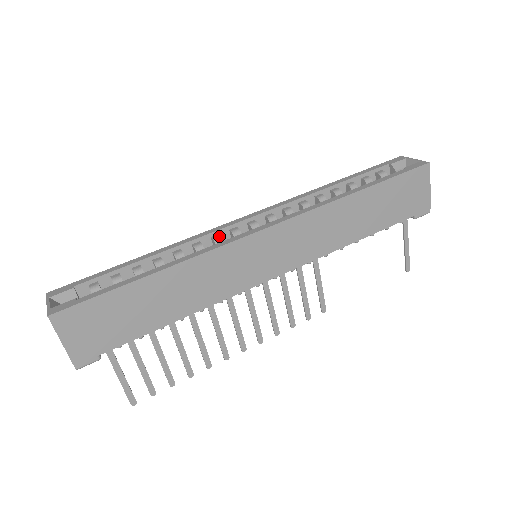
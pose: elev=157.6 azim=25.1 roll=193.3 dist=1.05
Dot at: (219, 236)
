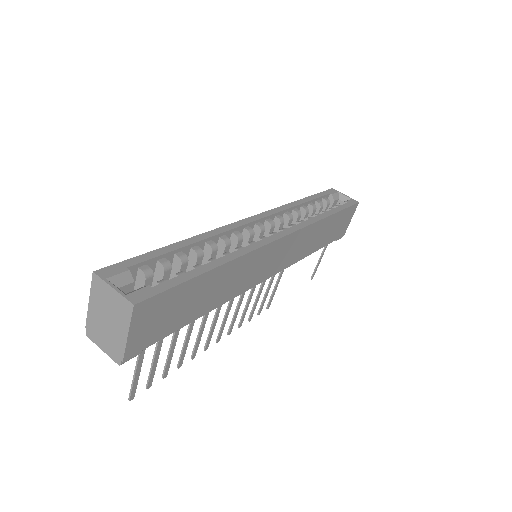
Dot at: (240, 233)
